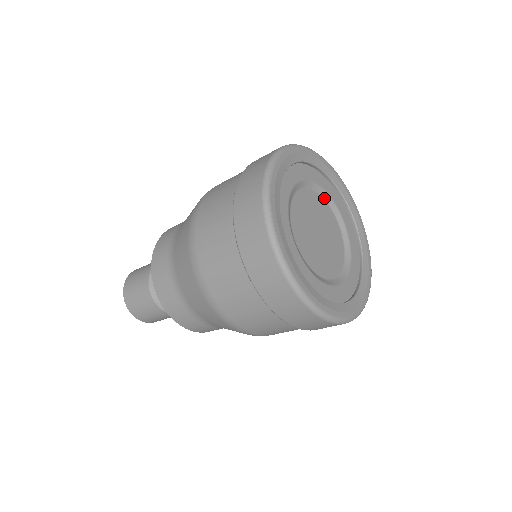
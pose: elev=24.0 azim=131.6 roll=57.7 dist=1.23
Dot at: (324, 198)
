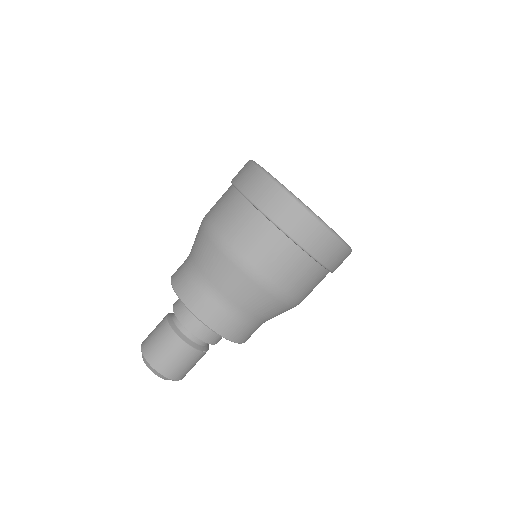
Dot at: occluded
